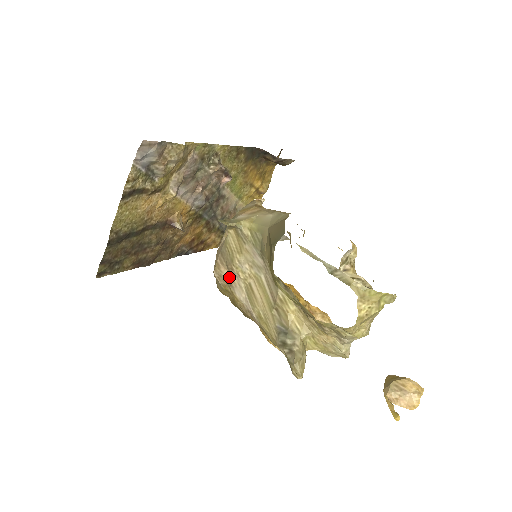
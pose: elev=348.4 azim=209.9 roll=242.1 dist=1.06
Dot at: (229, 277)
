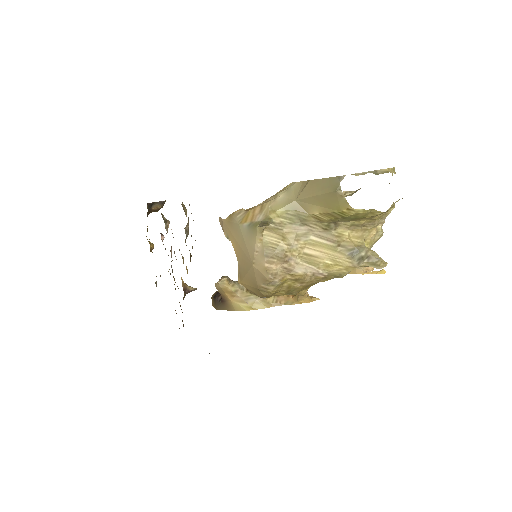
Dot at: (284, 267)
